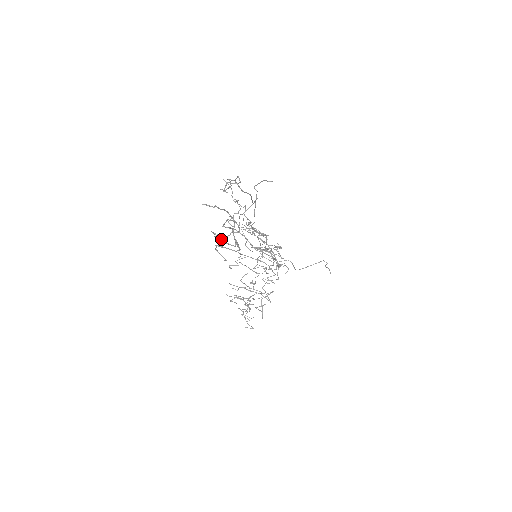
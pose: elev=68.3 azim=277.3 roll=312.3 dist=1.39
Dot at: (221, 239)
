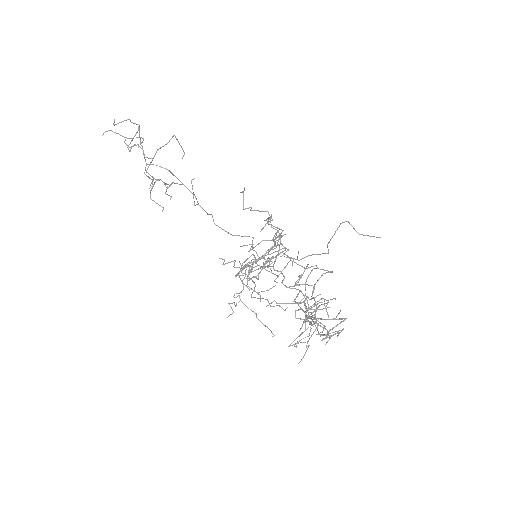
Dot at: (154, 183)
